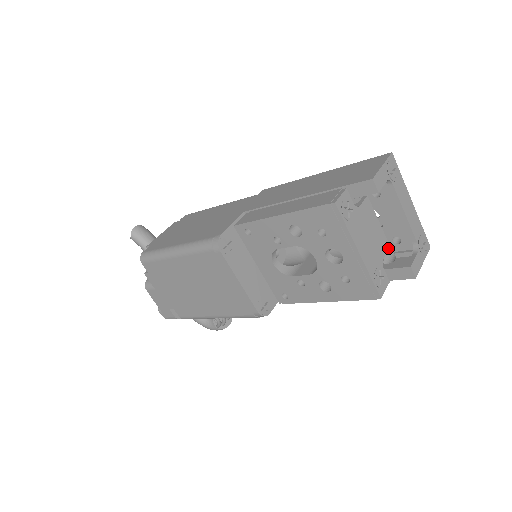
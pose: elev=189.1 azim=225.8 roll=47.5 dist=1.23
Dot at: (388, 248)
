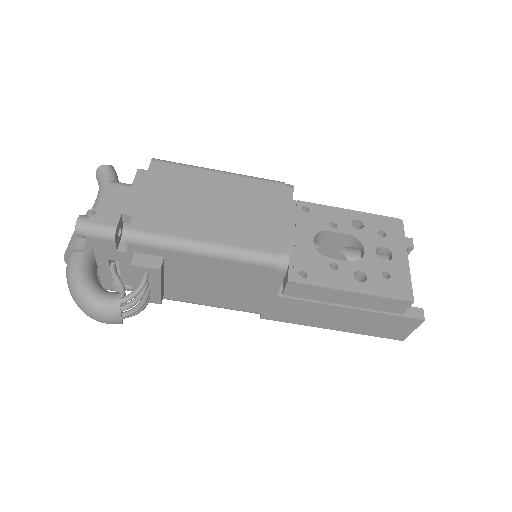
Dot at: occluded
